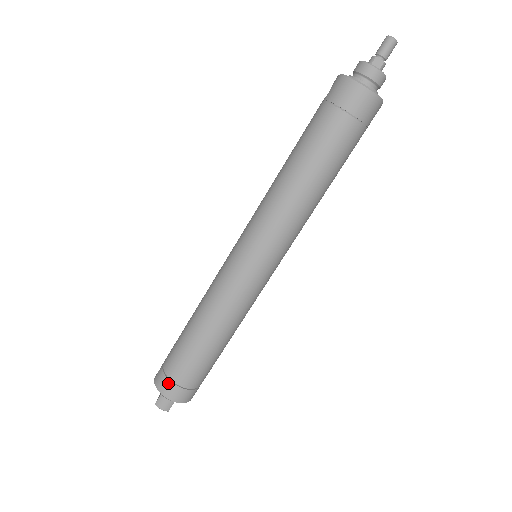
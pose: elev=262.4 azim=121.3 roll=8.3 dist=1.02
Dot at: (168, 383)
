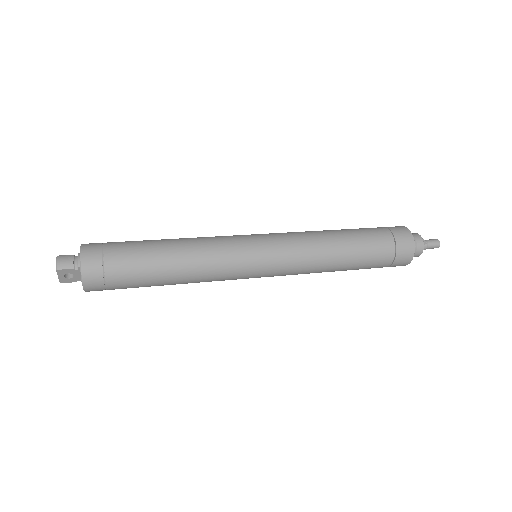
Dot at: (98, 246)
